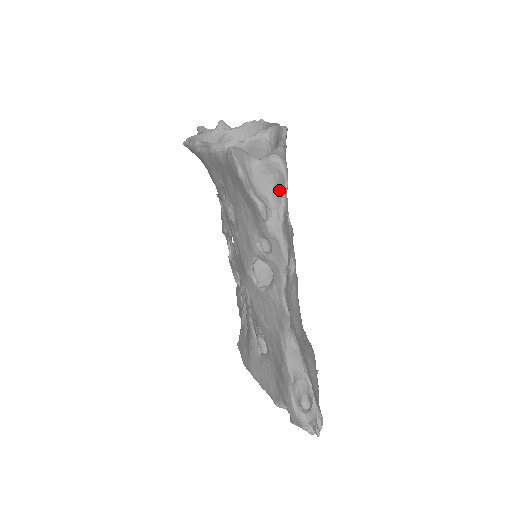
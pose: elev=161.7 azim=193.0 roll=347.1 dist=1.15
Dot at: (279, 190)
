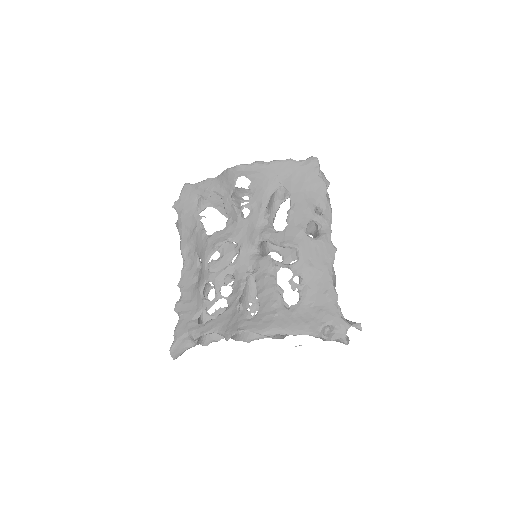
Dot at: occluded
